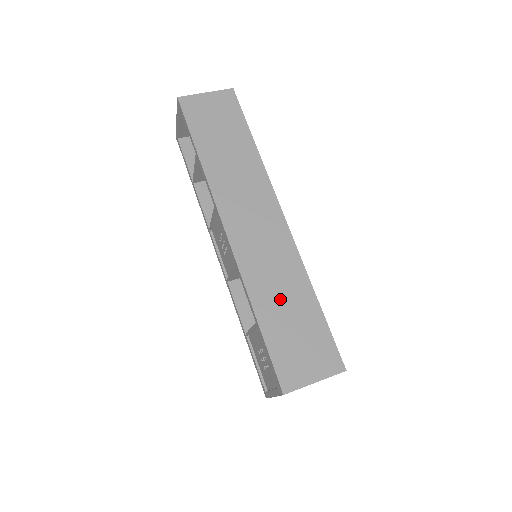
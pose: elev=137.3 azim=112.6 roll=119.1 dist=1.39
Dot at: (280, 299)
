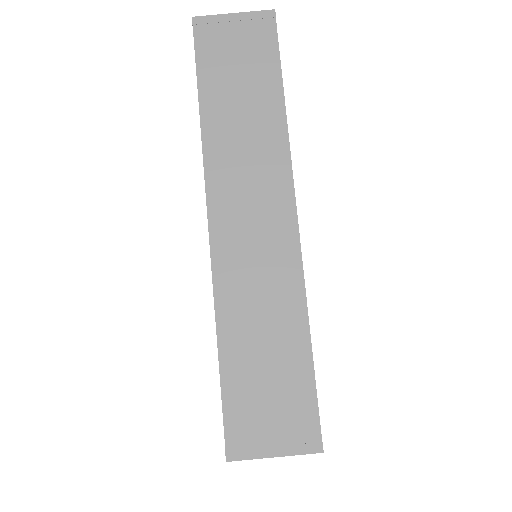
Dot at: (258, 331)
